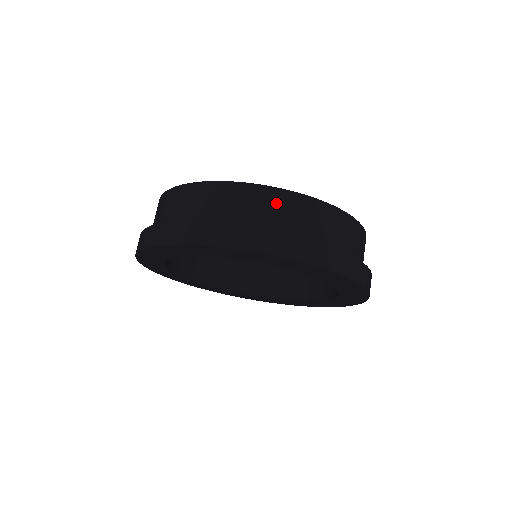
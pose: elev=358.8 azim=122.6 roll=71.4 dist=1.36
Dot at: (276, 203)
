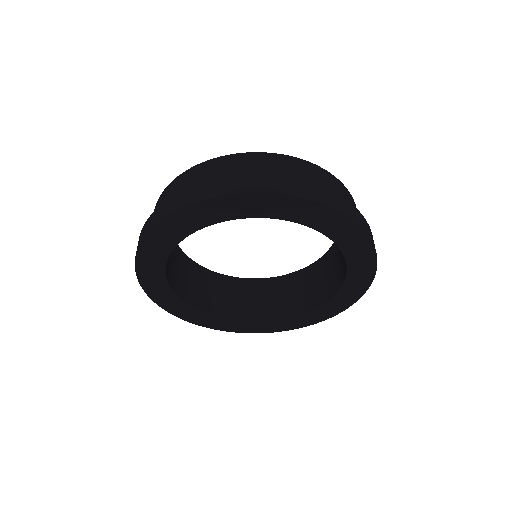
Dot at: (347, 196)
